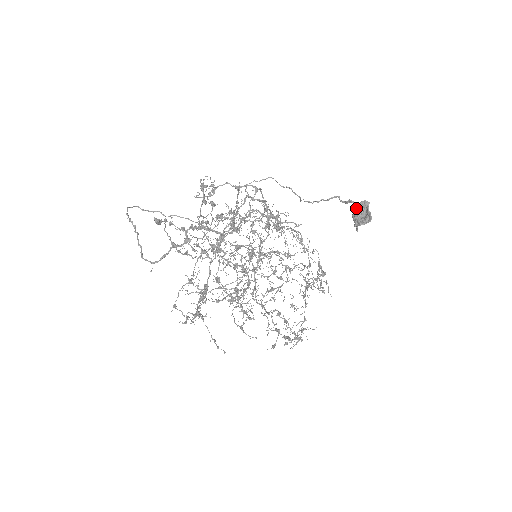
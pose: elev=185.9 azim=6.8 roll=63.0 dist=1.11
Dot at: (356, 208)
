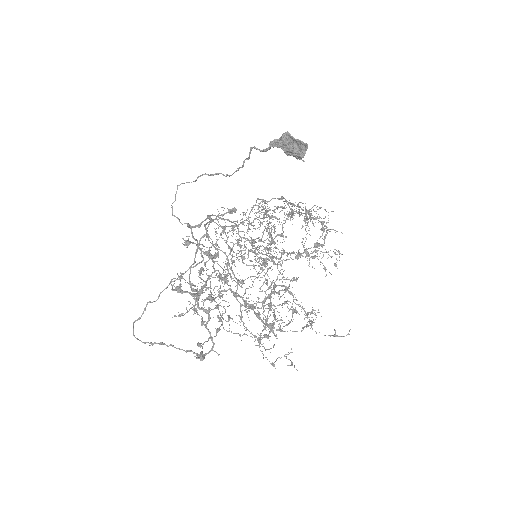
Dot at: (284, 149)
